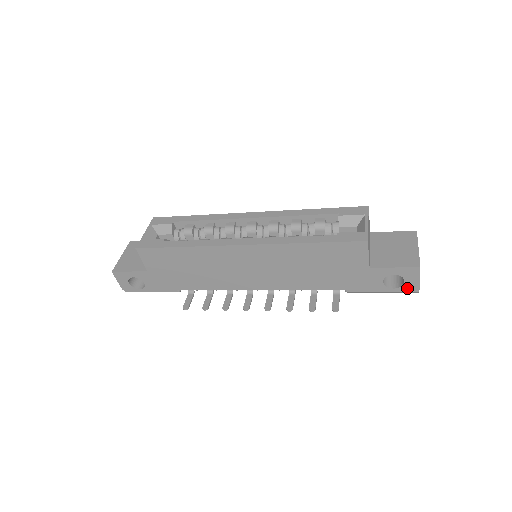
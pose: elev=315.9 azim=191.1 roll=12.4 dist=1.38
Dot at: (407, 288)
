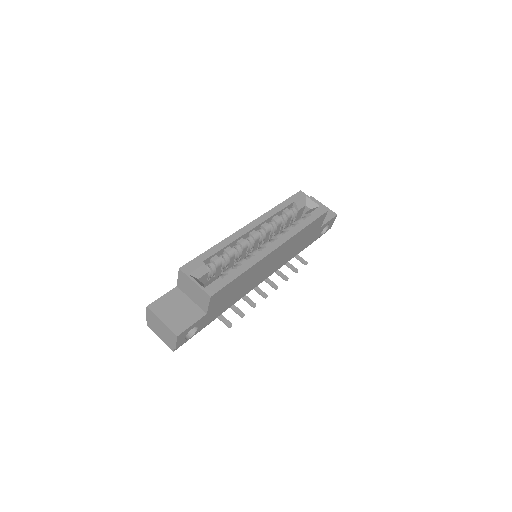
Dot at: (327, 230)
